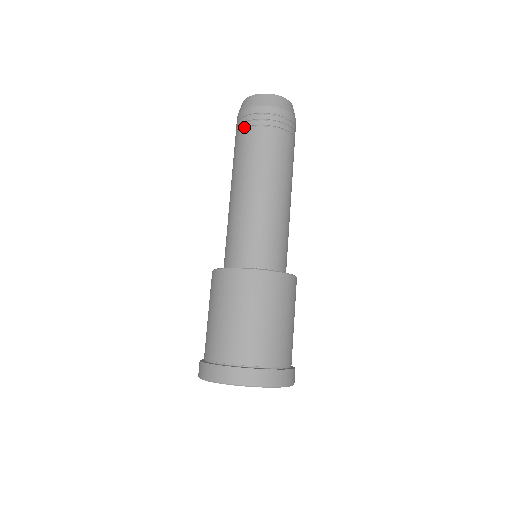
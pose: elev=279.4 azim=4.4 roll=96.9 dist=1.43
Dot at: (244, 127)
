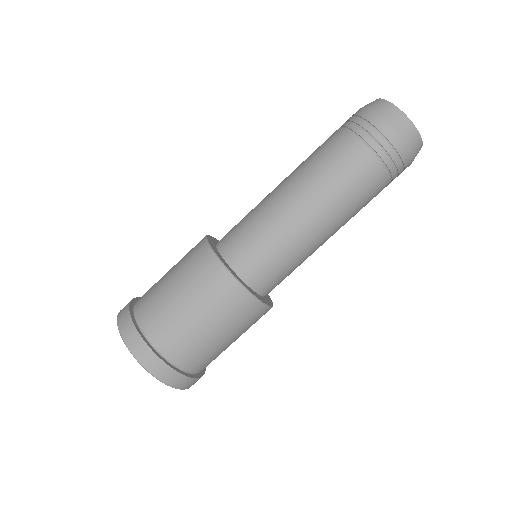
Dot at: (371, 145)
